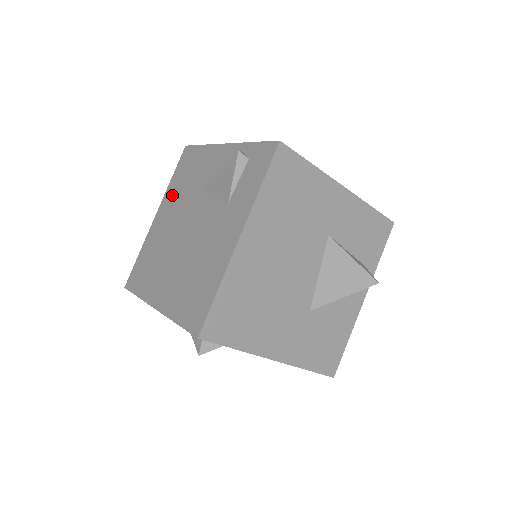
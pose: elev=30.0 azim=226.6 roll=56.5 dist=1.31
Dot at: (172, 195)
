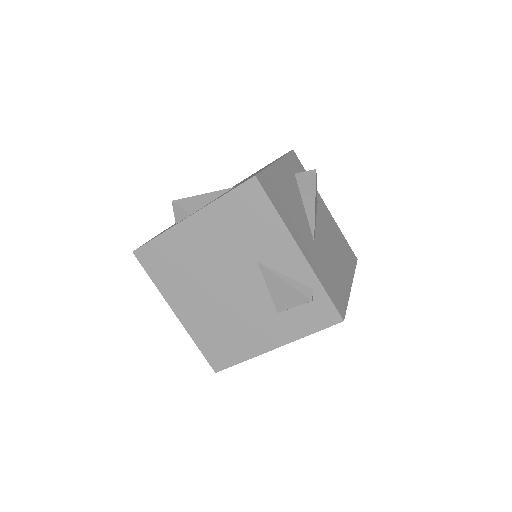
Dot at: (219, 222)
